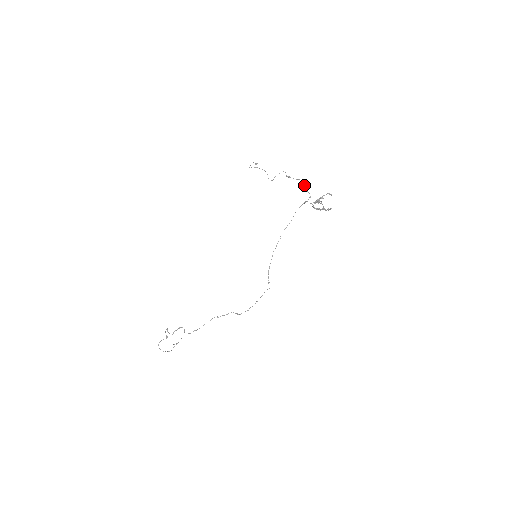
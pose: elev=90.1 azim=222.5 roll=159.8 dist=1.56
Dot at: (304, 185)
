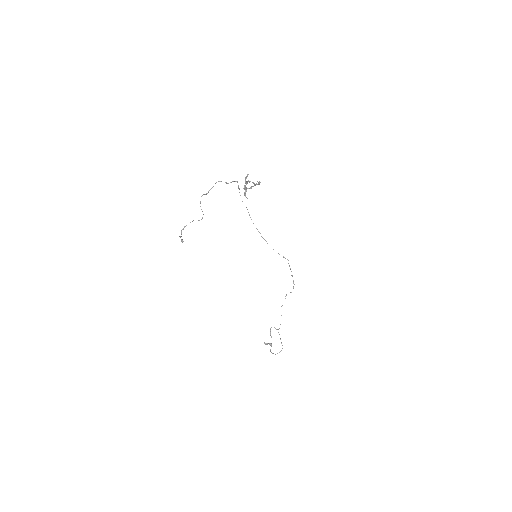
Dot at: occluded
